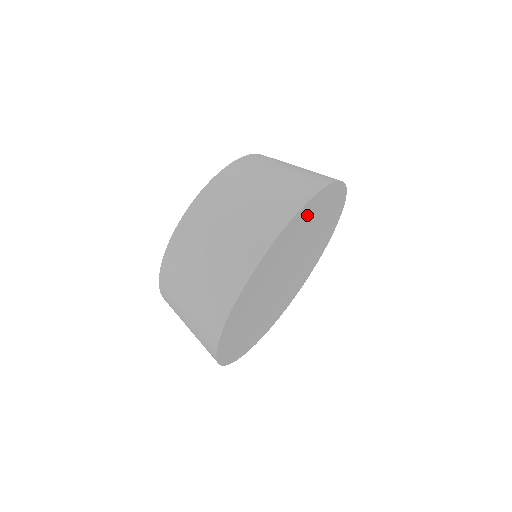
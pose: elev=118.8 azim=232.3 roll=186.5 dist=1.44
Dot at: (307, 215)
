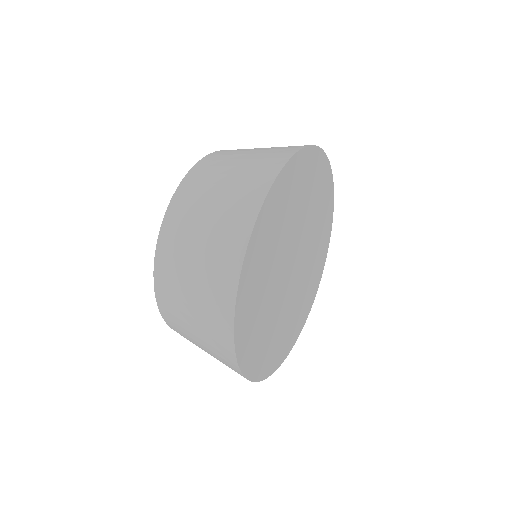
Dot at: (314, 172)
